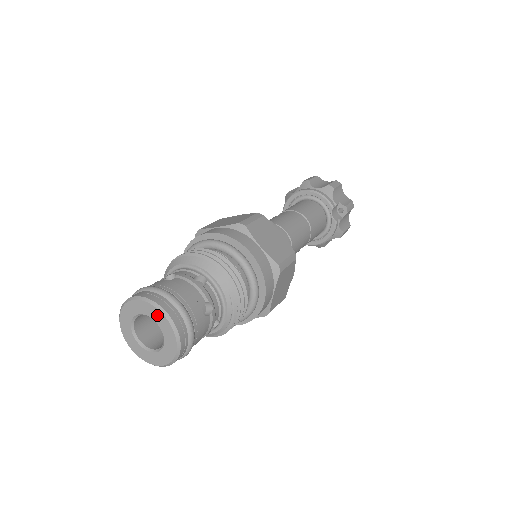
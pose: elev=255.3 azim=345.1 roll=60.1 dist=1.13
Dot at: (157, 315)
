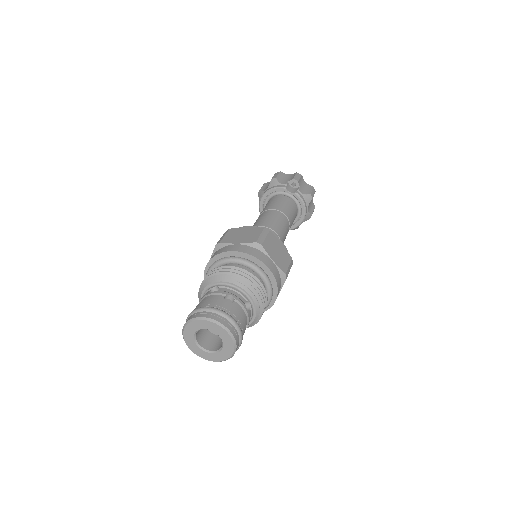
Dot at: (199, 324)
